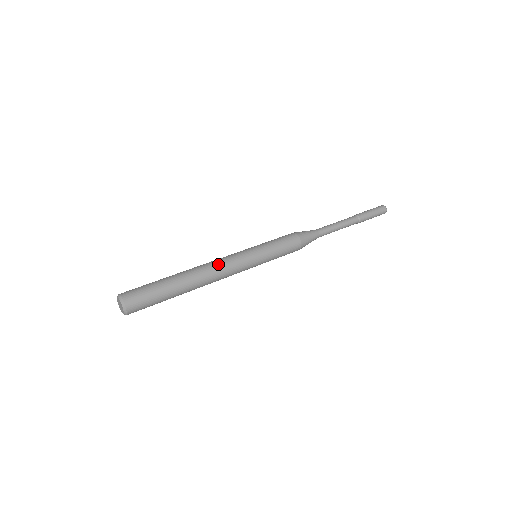
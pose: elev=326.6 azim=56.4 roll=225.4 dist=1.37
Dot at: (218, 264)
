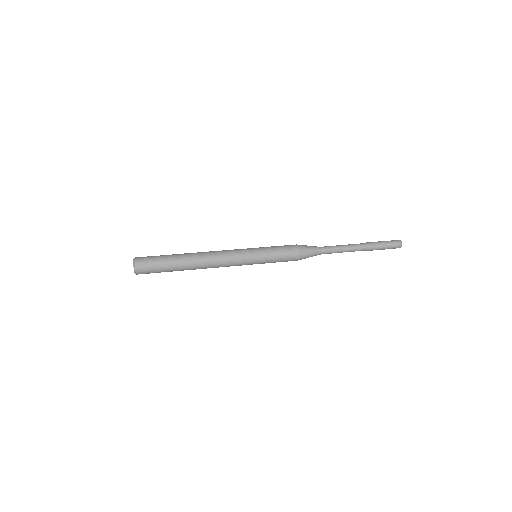
Dot at: (218, 251)
